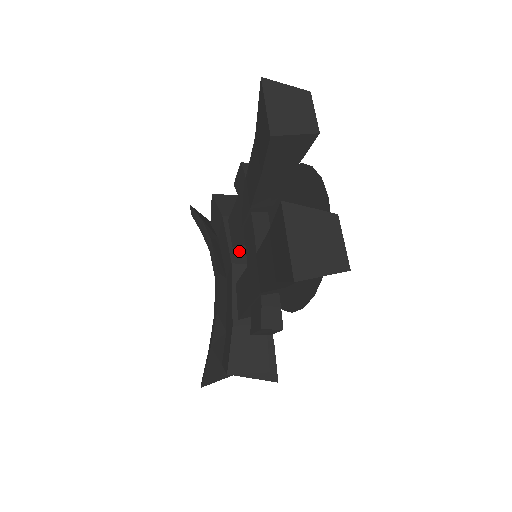
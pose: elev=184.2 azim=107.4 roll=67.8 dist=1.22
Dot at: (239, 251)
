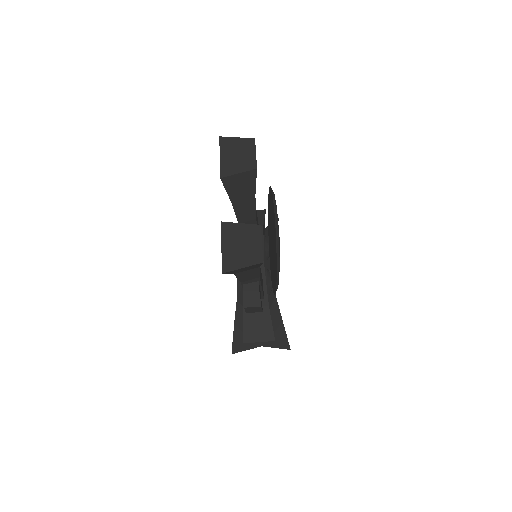
Dot at: occluded
